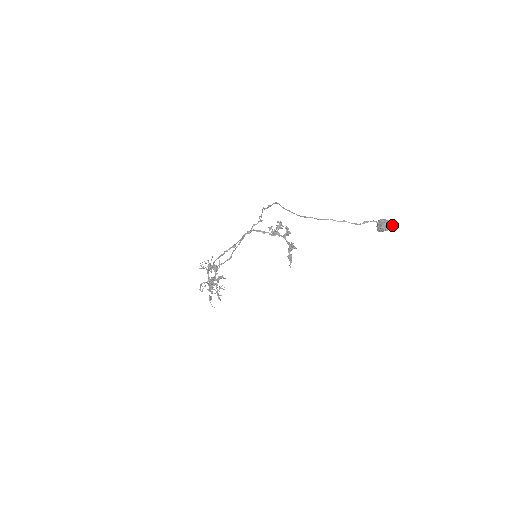
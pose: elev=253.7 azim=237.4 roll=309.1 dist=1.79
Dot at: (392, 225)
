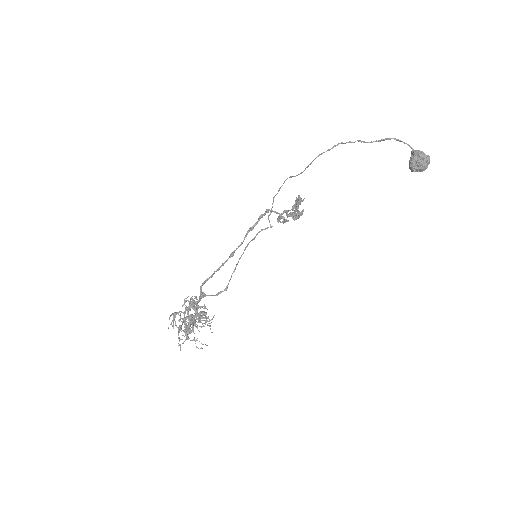
Dot at: (428, 156)
